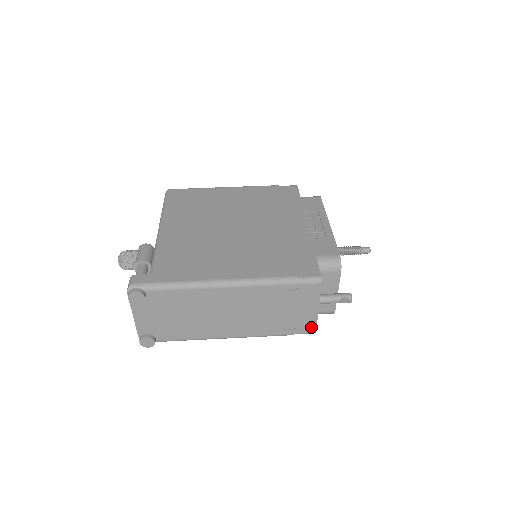
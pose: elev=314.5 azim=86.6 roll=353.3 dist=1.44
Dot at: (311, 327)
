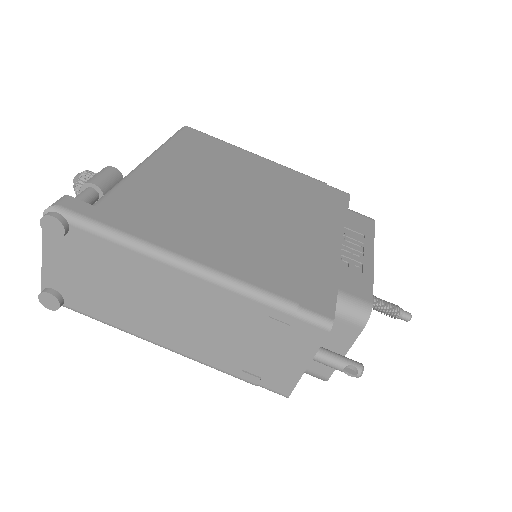
Dot at: (285, 386)
